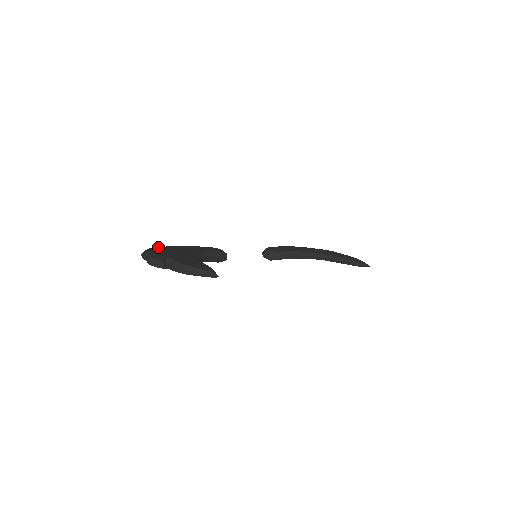
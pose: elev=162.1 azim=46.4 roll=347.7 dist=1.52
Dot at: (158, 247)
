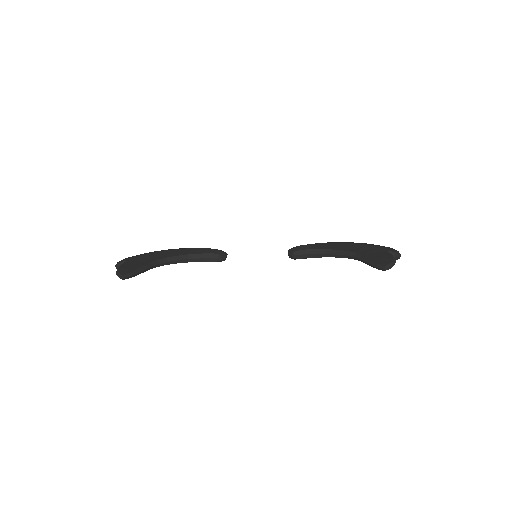
Dot at: occluded
